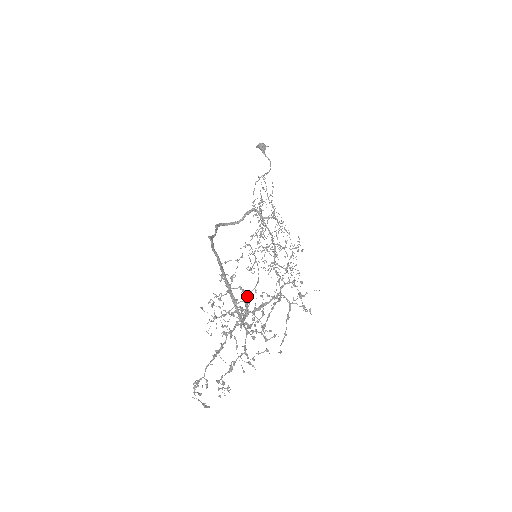
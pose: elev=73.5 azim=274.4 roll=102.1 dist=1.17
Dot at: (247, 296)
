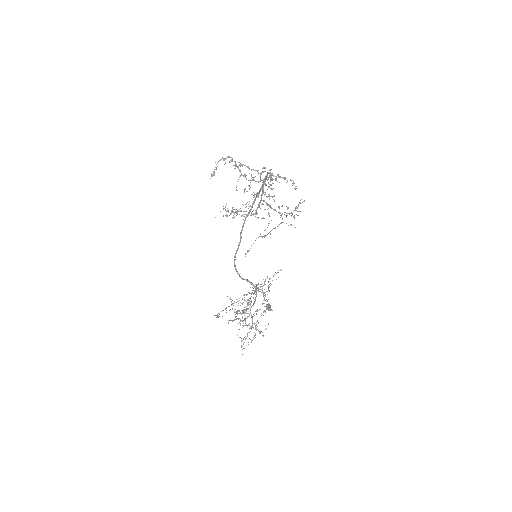
Dot at: occluded
